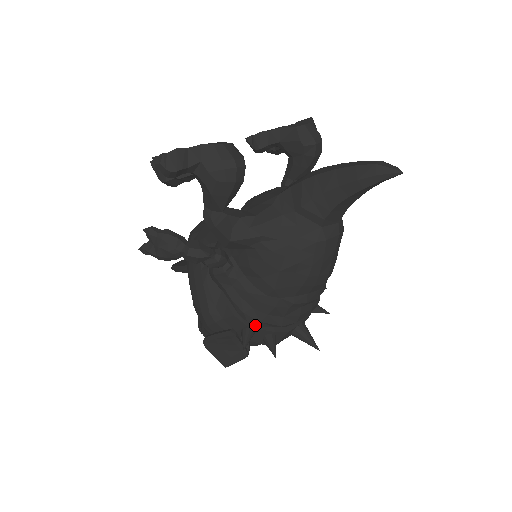
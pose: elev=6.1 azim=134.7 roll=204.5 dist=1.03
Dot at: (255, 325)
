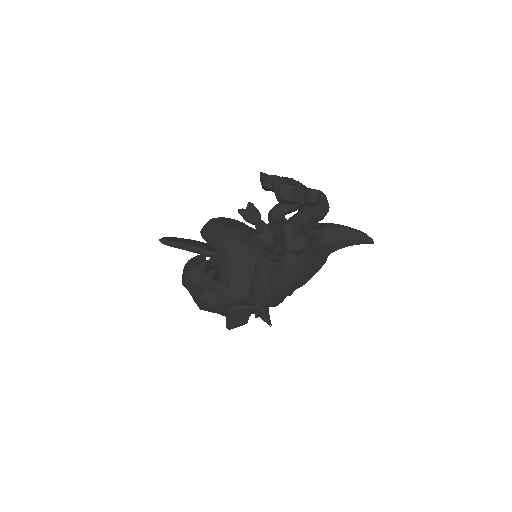
Dot at: (266, 303)
